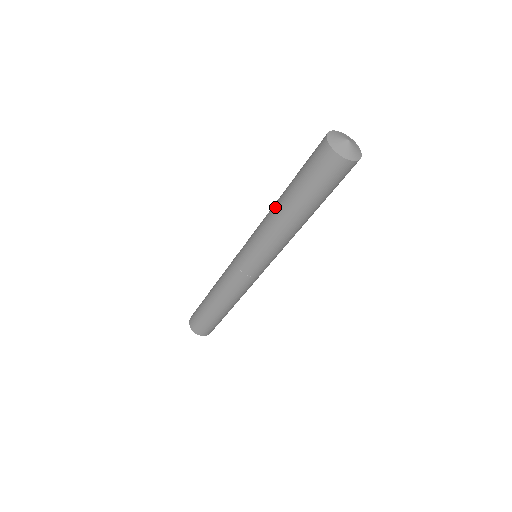
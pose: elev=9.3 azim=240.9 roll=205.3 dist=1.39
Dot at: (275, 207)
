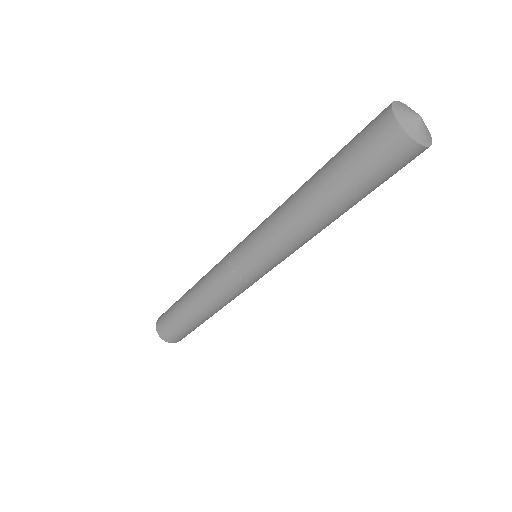
Dot at: (303, 213)
